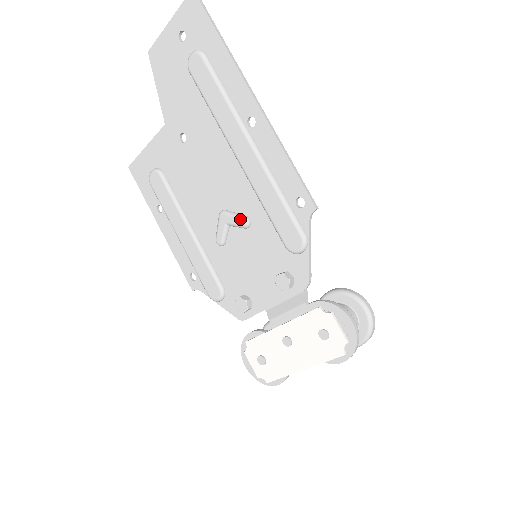
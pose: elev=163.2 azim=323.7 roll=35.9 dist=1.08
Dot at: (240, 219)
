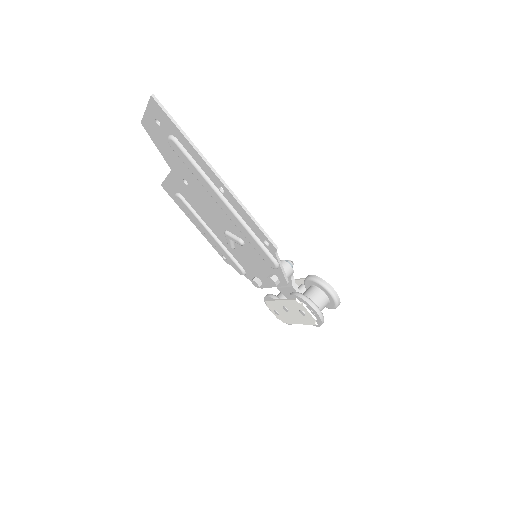
Dot at: (237, 241)
